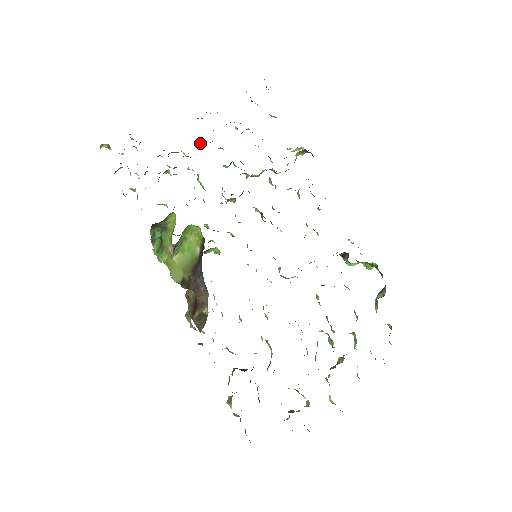
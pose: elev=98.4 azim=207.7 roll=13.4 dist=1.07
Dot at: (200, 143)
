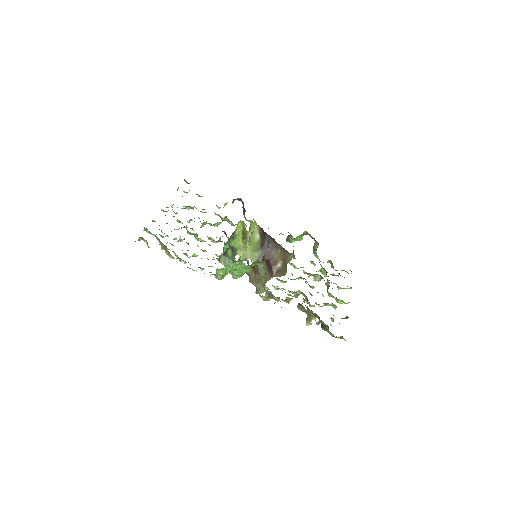
Dot at: (180, 221)
